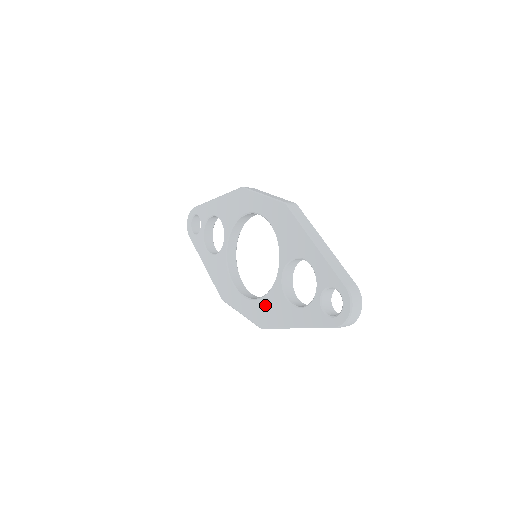
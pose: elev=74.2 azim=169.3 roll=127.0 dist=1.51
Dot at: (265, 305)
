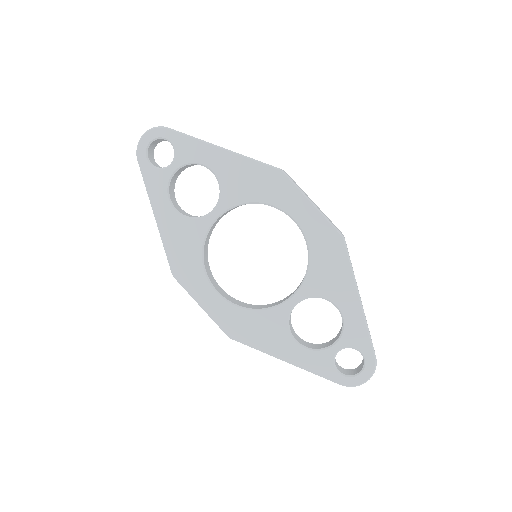
Dot at: (252, 320)
